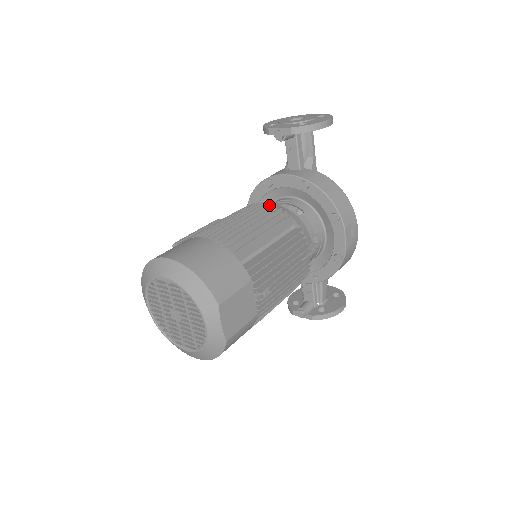
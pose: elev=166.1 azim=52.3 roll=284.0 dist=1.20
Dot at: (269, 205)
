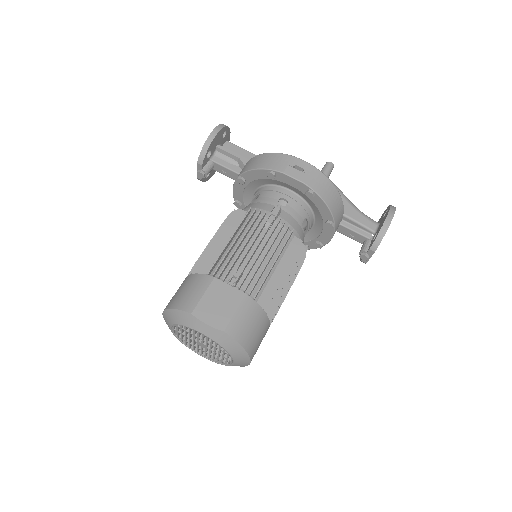
Dot at: occluded
